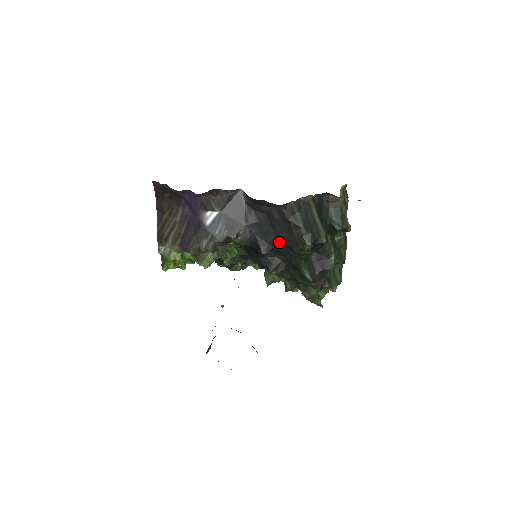
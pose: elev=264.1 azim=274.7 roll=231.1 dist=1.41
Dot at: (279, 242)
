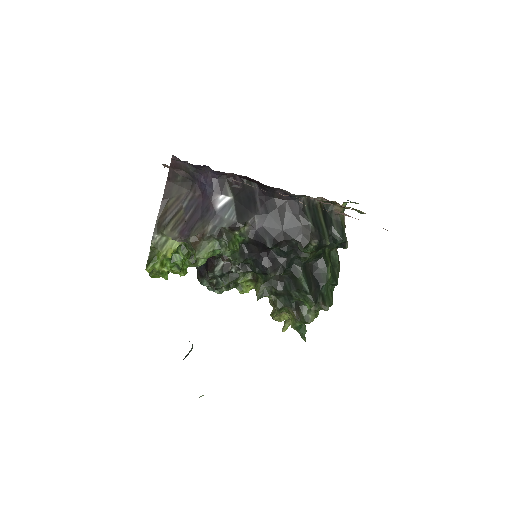
Dot at: (285, 237)
